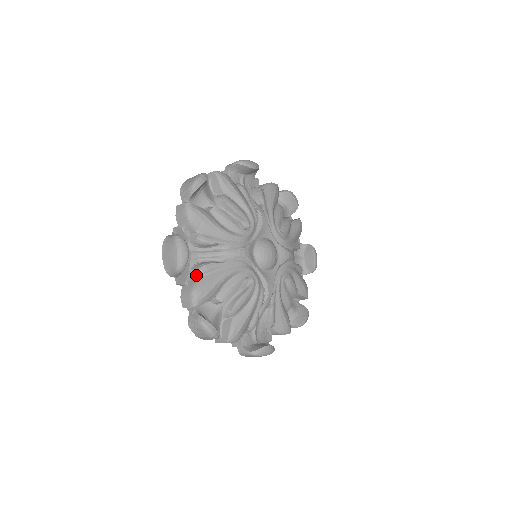
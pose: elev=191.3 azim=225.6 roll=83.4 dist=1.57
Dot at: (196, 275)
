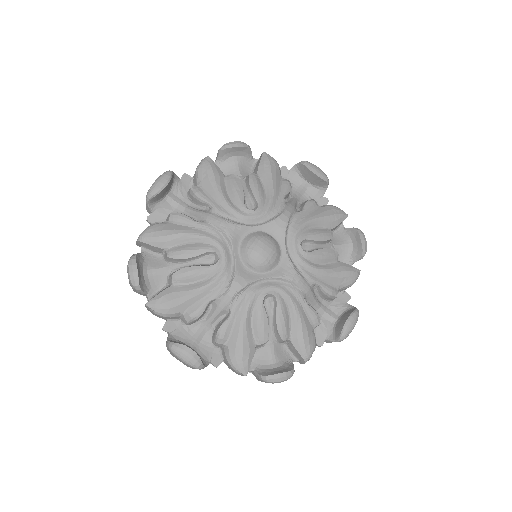
Dot at: (167, 220)
